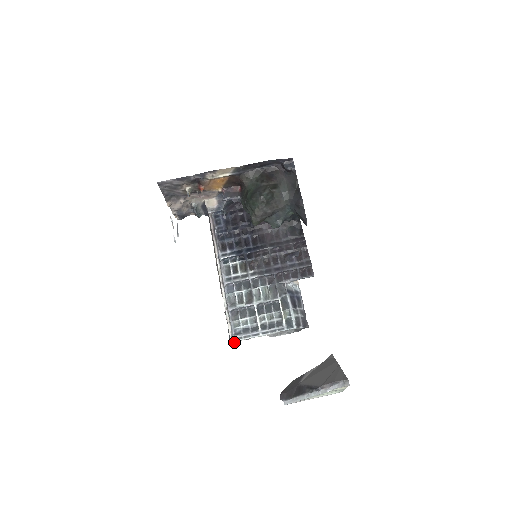
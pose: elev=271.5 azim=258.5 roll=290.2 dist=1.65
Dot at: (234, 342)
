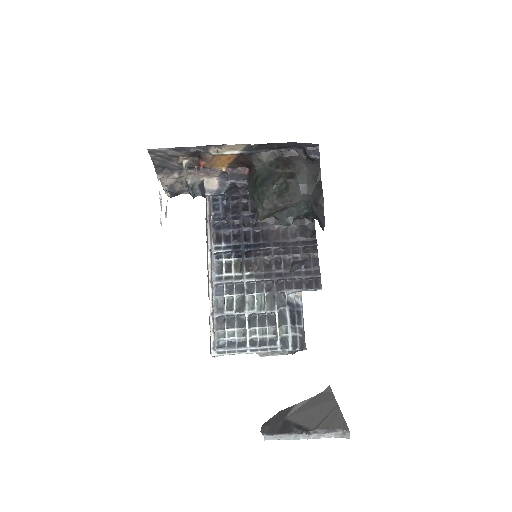
Dot at: (215, 355)
